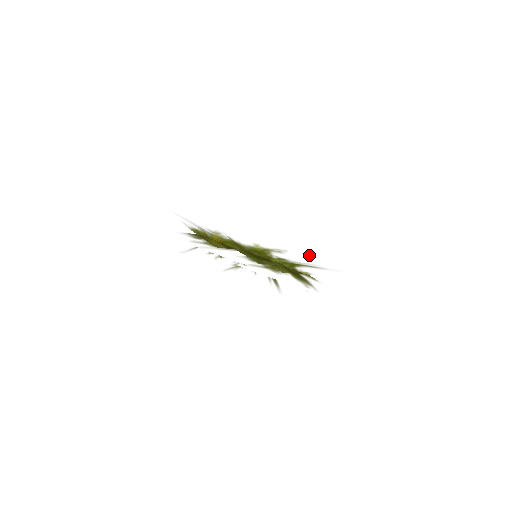
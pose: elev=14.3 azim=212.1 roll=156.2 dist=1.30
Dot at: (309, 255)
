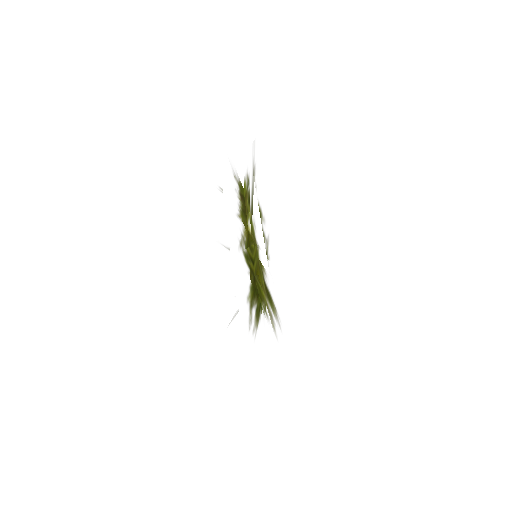
Dot at: occluded
